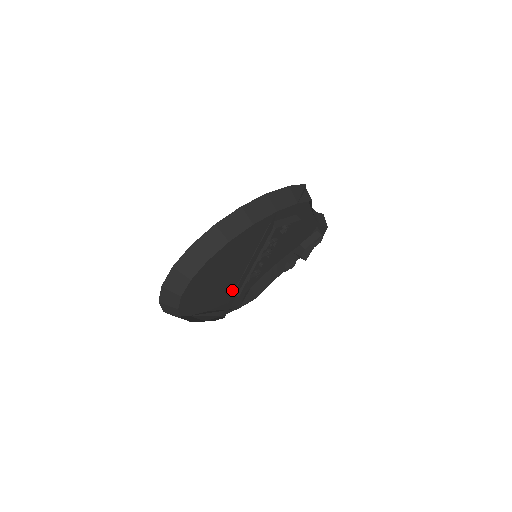
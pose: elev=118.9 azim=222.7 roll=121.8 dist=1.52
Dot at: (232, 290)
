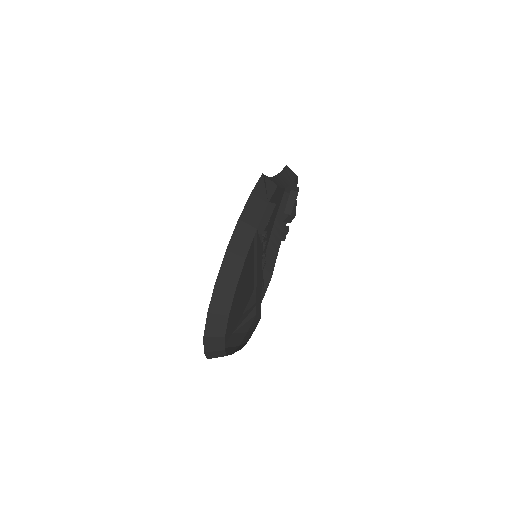
Dot at: (250, 285)
